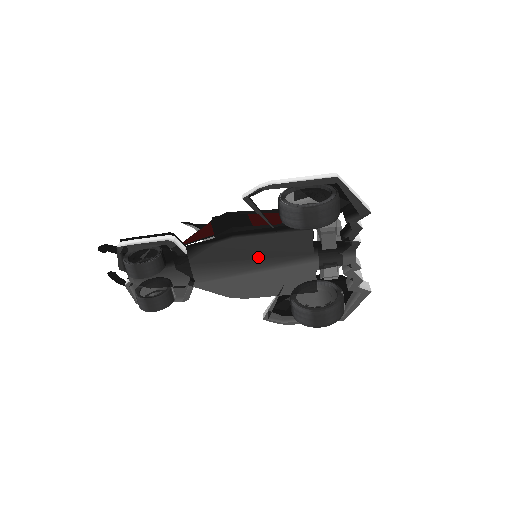
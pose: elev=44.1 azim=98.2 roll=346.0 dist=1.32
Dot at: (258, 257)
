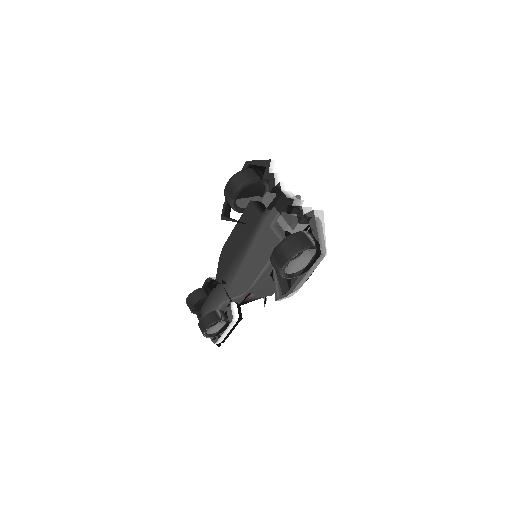
Dot at: (240, 247)
